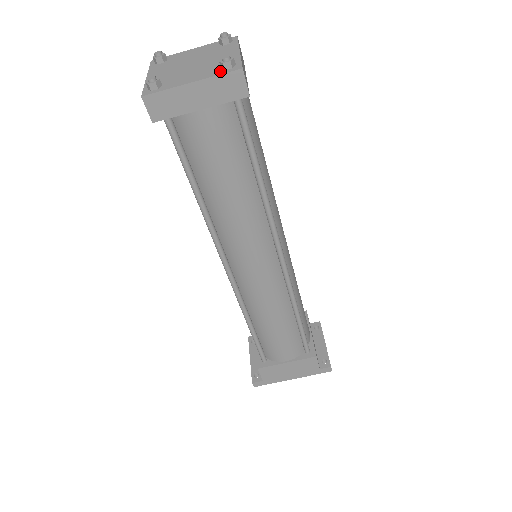
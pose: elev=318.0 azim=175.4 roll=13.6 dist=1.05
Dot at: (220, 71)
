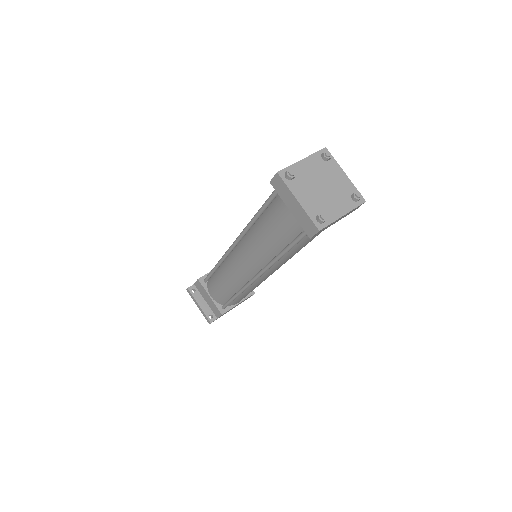
Dot at: (354, 203)
